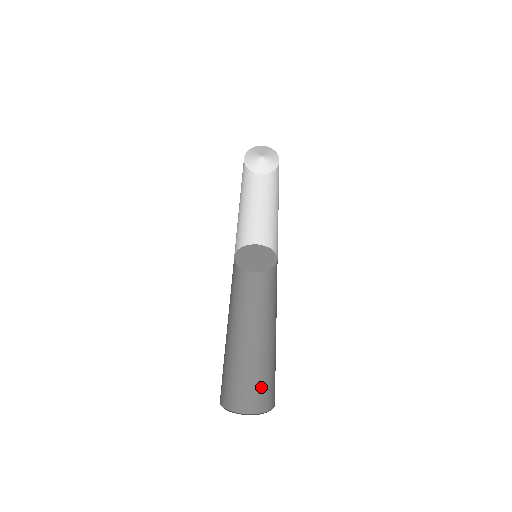
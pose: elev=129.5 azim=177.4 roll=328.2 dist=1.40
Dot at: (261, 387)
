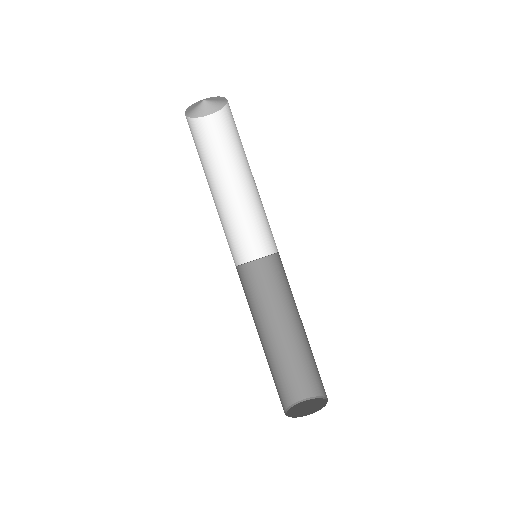
Dot at: (302, 377)
